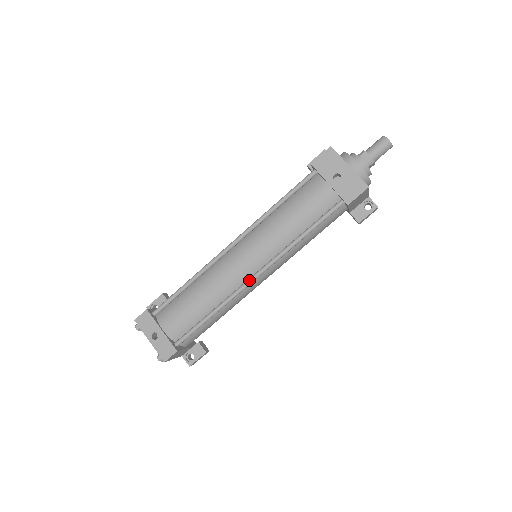
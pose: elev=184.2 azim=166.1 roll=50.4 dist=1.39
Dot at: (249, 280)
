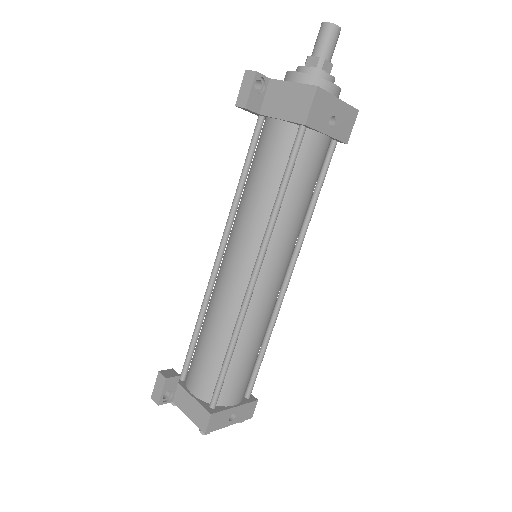
Dot at: (286, 288)
